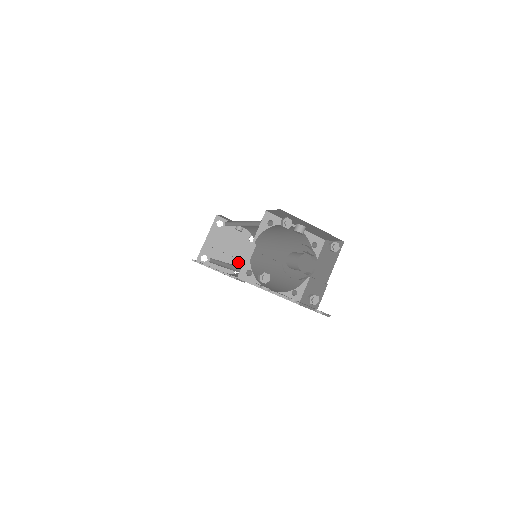
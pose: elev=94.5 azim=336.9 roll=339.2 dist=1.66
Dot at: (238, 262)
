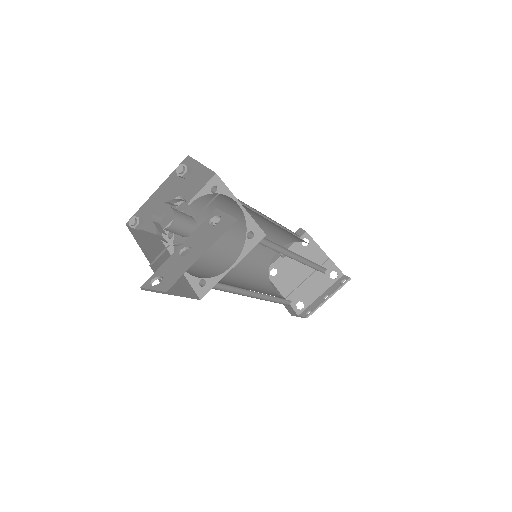
Dot at: occluded
